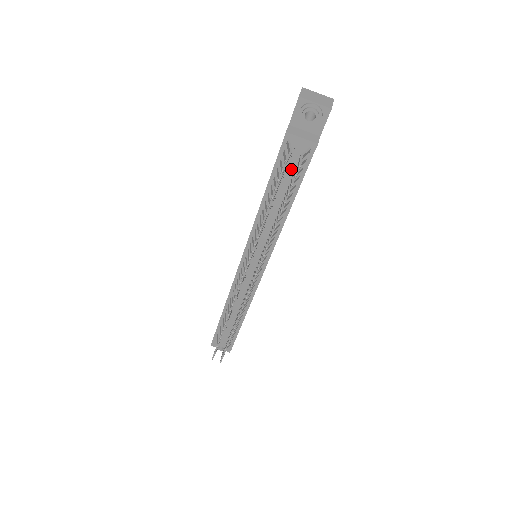
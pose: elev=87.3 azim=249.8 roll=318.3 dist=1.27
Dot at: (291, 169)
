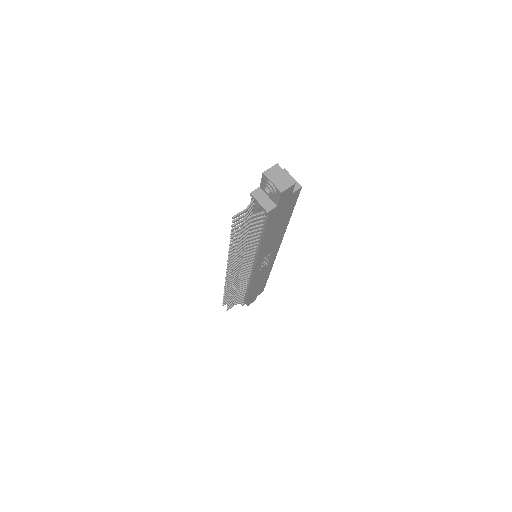
Dot at: occluded
